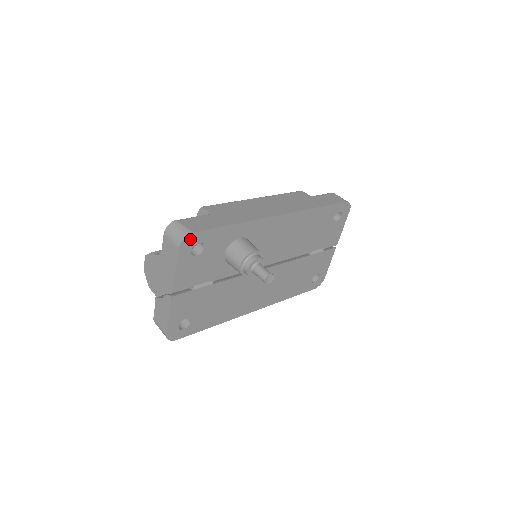
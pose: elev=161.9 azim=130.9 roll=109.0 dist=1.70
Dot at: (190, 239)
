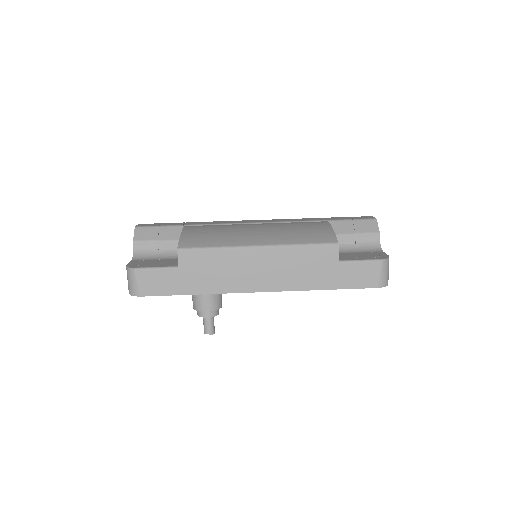
Dot at: occluded
